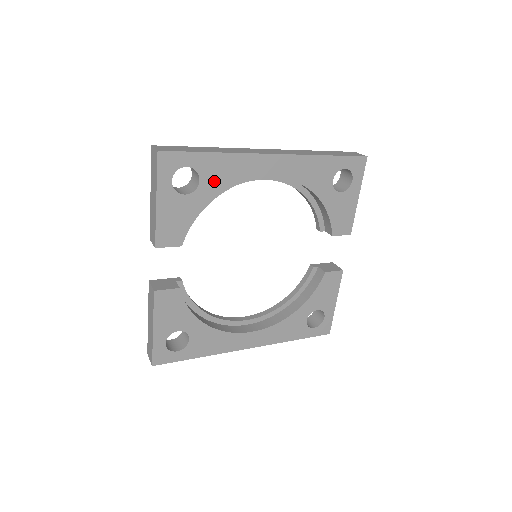
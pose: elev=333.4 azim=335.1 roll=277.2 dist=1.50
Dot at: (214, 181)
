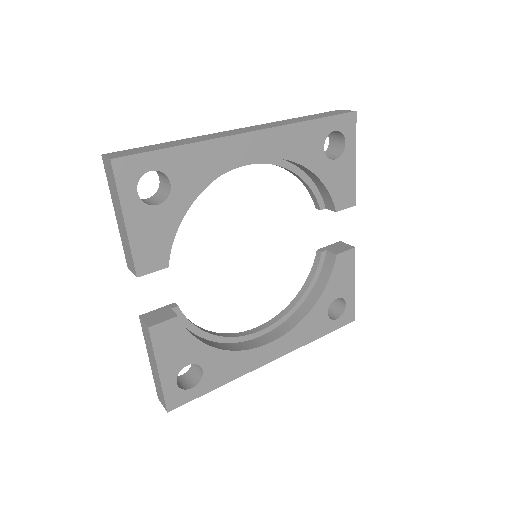
Dot at: (188, 180)
